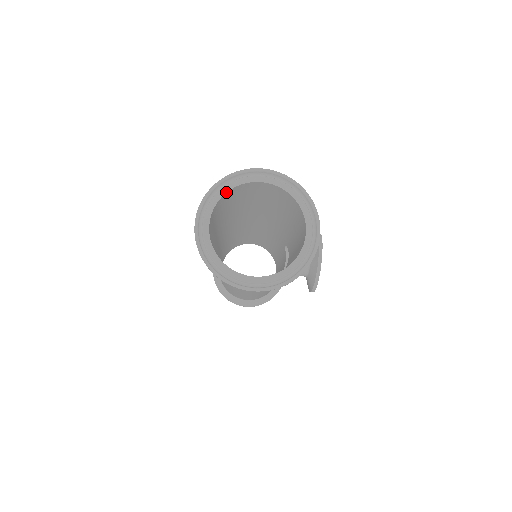
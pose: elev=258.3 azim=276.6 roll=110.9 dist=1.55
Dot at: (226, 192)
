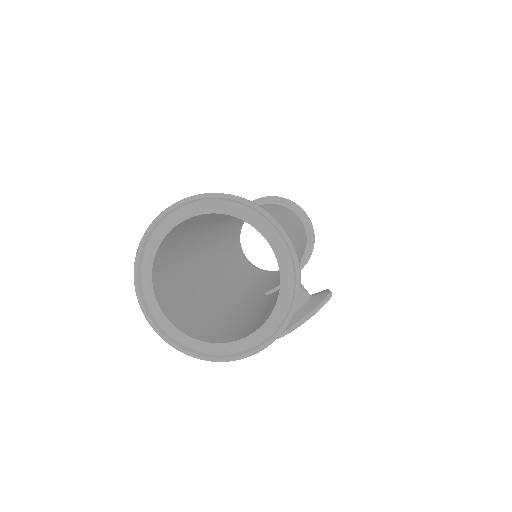
Dot at: (219, 212)
